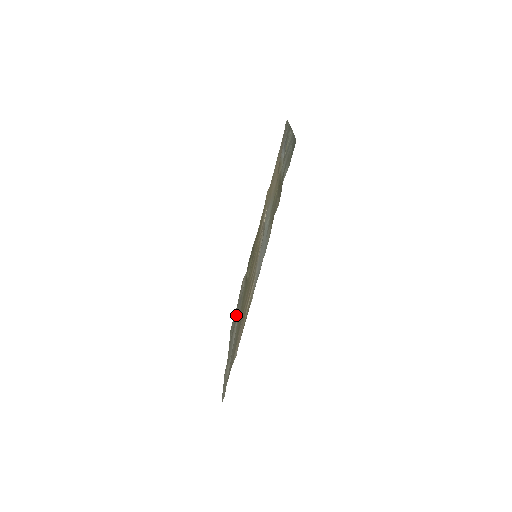
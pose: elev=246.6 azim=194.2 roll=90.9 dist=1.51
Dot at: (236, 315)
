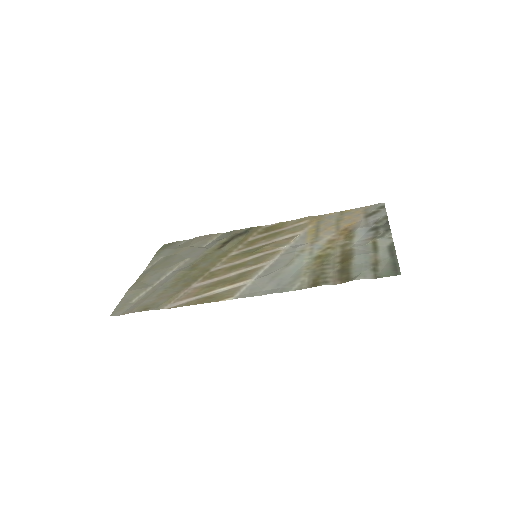
Dot at: (181, 253)
